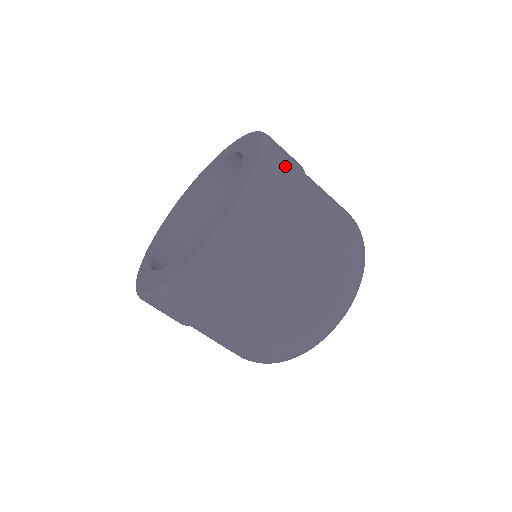
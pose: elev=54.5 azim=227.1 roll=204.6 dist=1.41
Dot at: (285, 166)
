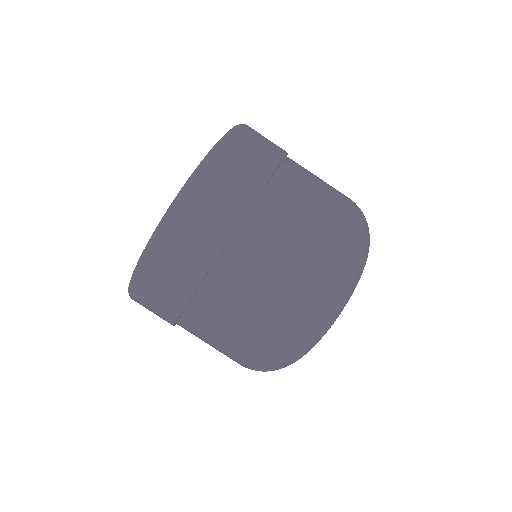
Dot at: (228, 178)
